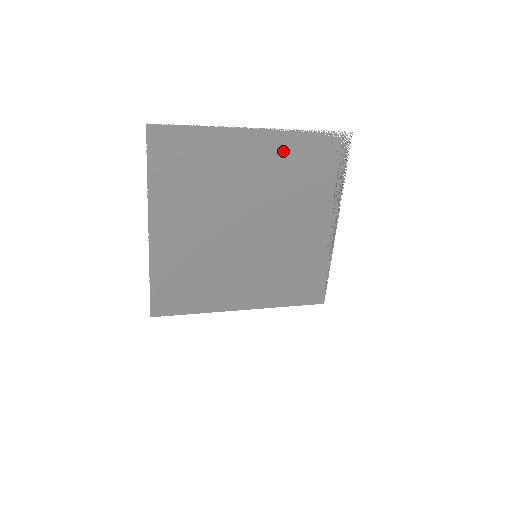
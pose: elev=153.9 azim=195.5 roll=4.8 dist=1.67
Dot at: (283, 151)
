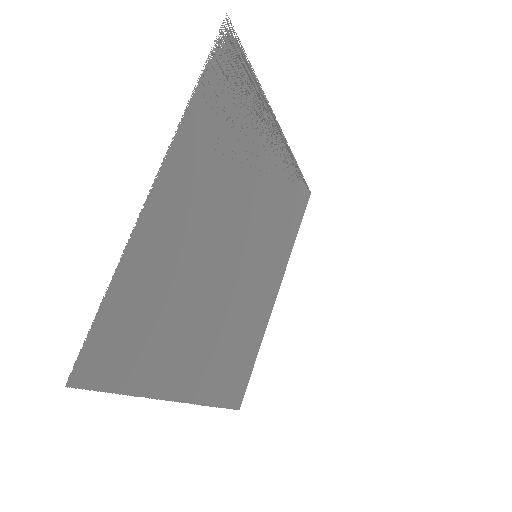
Dot at: (196, 150)
